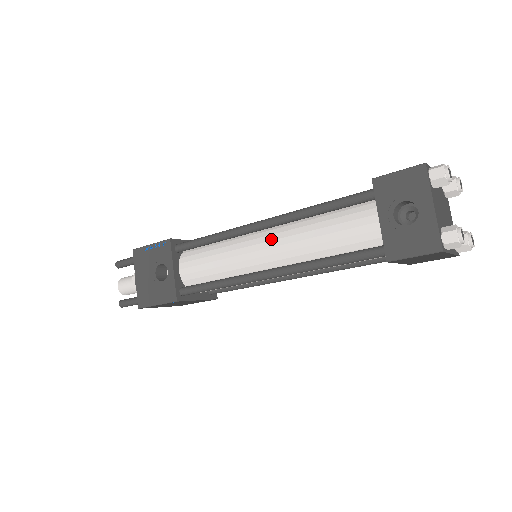
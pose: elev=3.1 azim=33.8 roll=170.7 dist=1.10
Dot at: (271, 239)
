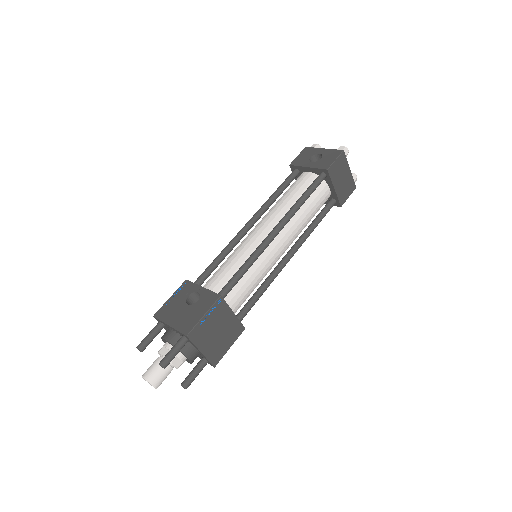
Dot at: (260, 223)
